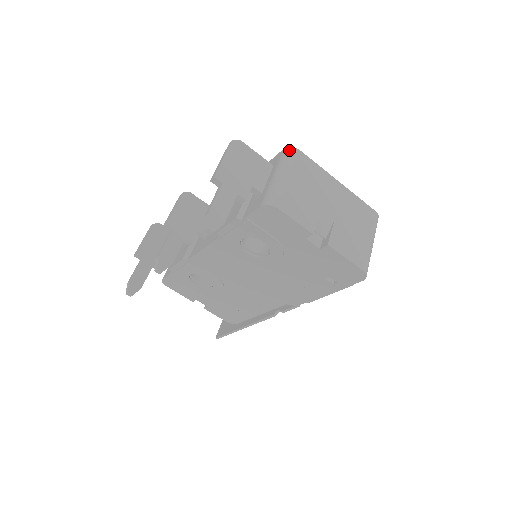
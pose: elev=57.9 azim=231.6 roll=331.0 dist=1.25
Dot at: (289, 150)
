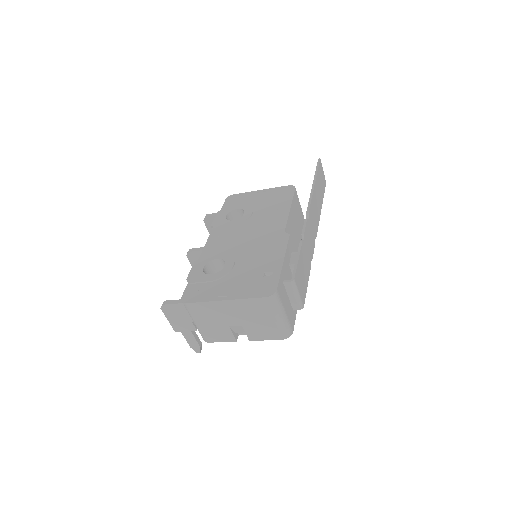
Dot at: occluded
